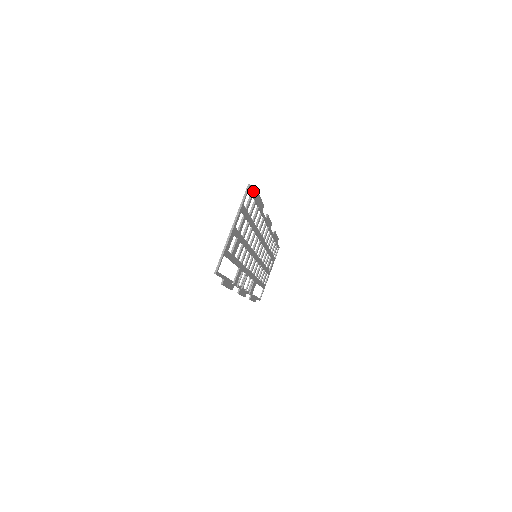
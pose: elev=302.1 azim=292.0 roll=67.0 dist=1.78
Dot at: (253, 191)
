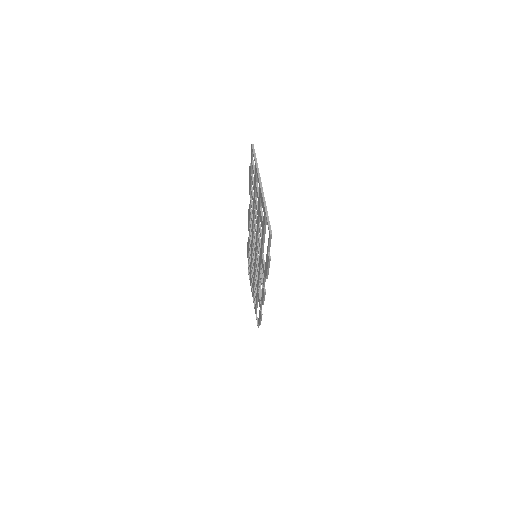
Dot at: (252, 158)
